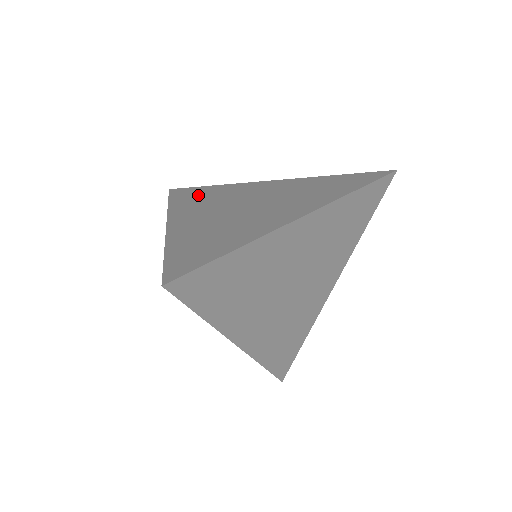
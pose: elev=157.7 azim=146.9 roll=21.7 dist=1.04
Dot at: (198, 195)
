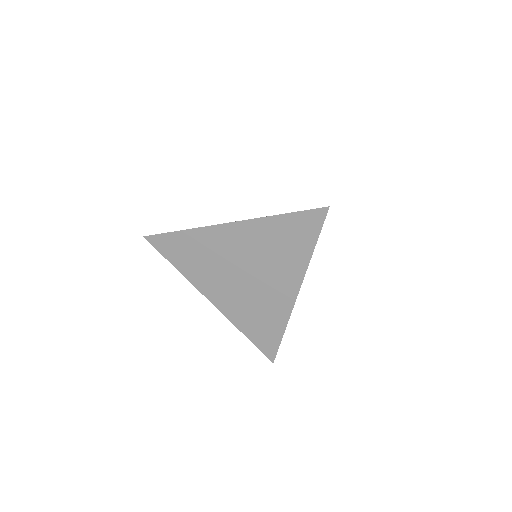
Dot at: occluded
